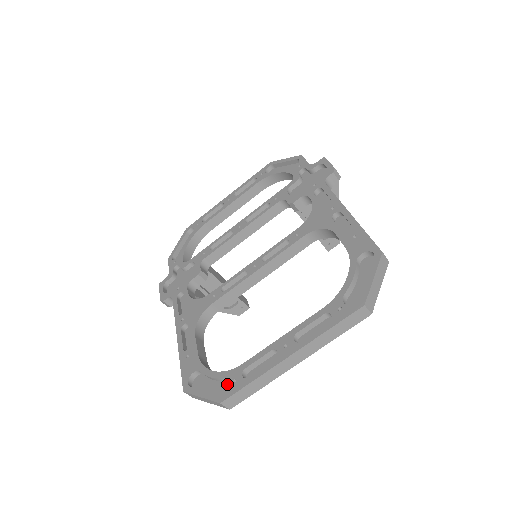
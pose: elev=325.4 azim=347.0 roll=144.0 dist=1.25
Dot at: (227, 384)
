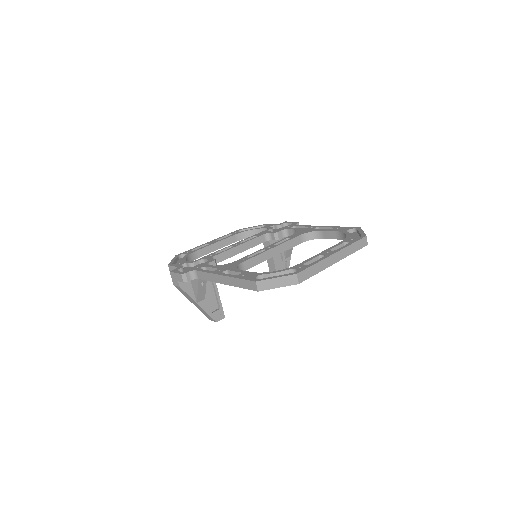
Dot at: occluded
